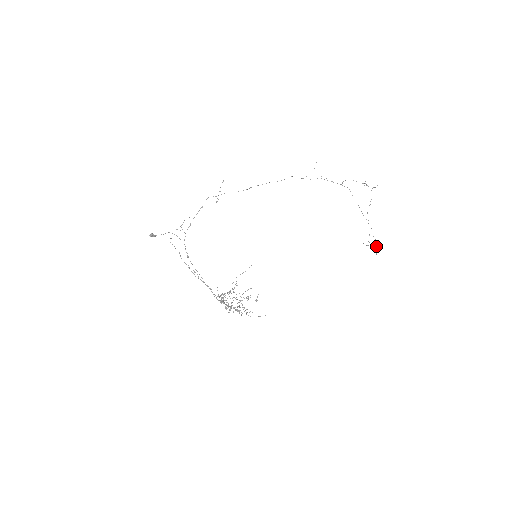
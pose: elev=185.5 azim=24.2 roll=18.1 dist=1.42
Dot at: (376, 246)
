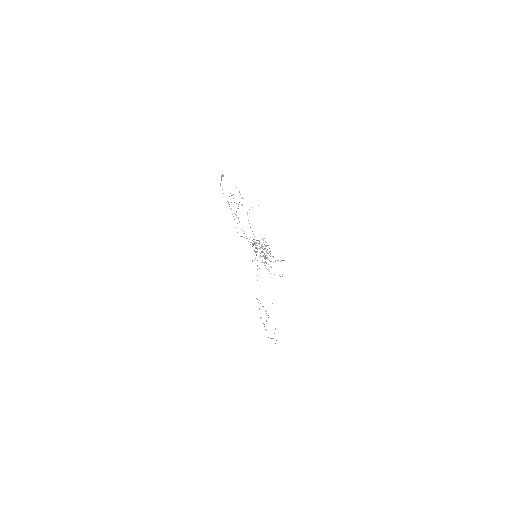
Dot at: occluded
